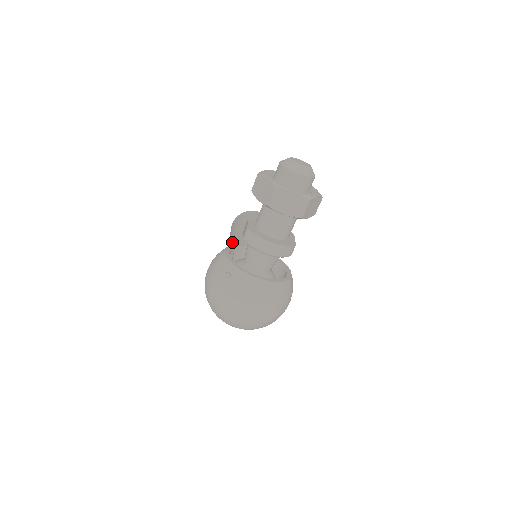
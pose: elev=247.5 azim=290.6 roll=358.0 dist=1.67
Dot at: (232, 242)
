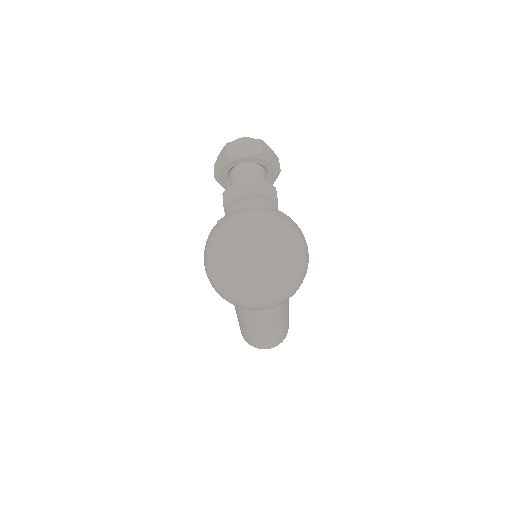
Dot at: occluded
